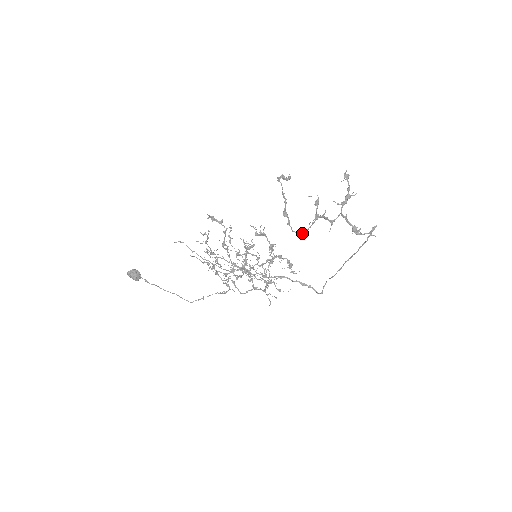
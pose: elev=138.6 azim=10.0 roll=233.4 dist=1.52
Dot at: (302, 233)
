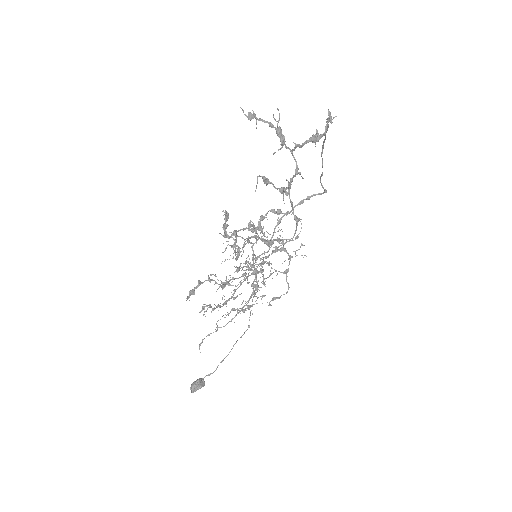
Dot at: (296, 226)
